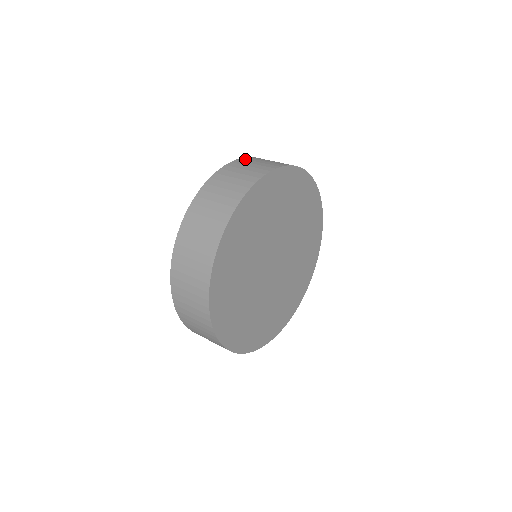
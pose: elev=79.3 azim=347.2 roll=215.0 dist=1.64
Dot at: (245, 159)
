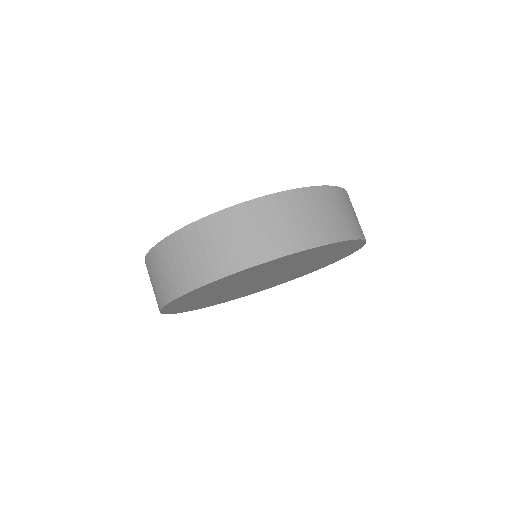
Dot at: (318, 193)
